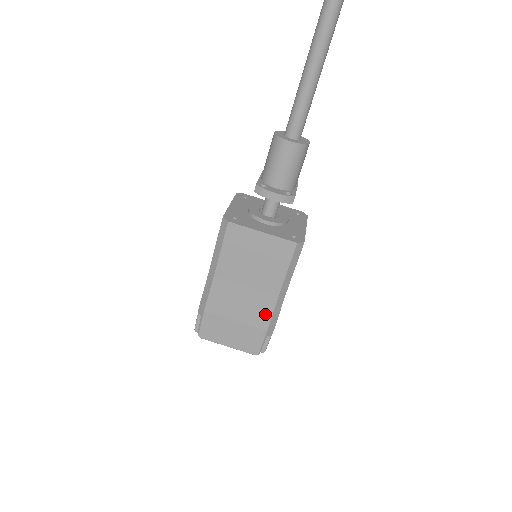
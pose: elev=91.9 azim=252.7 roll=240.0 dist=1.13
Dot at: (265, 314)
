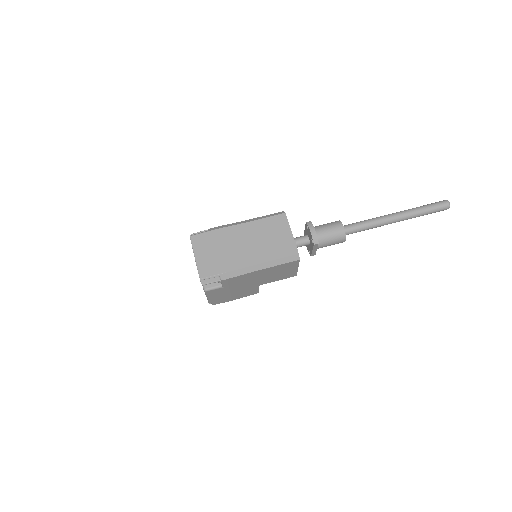
Dot at: (238, 264)
